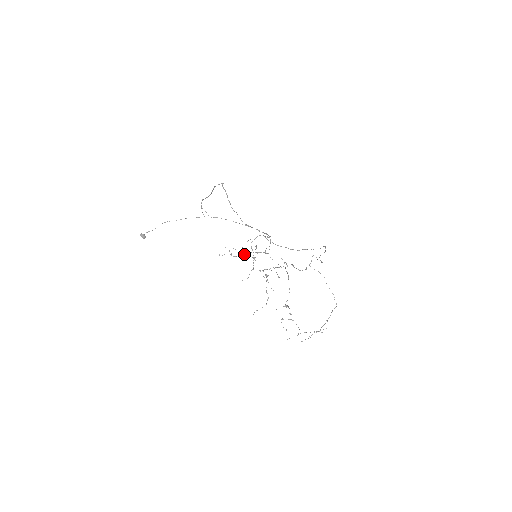
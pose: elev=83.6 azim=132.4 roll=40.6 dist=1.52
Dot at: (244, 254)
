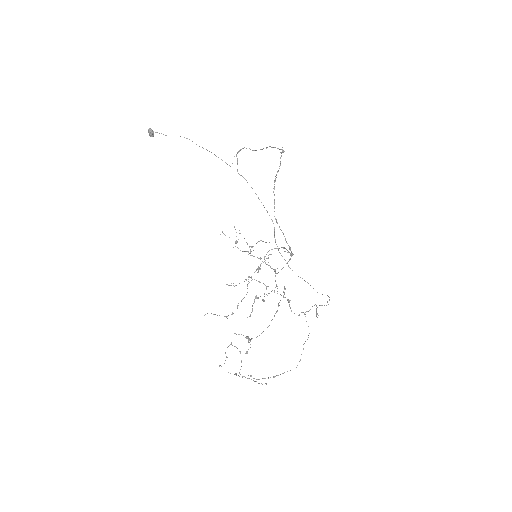
Dot at: (250, 253)
